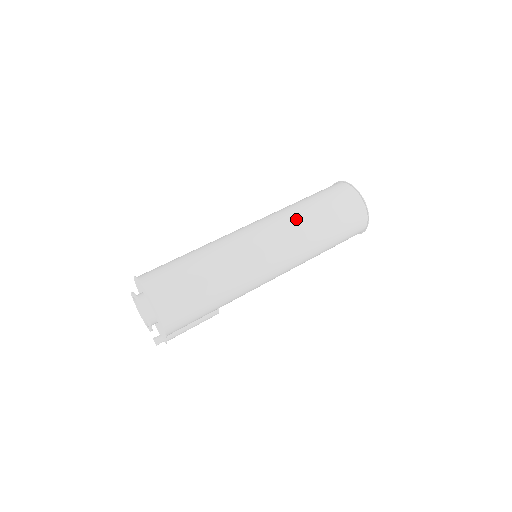
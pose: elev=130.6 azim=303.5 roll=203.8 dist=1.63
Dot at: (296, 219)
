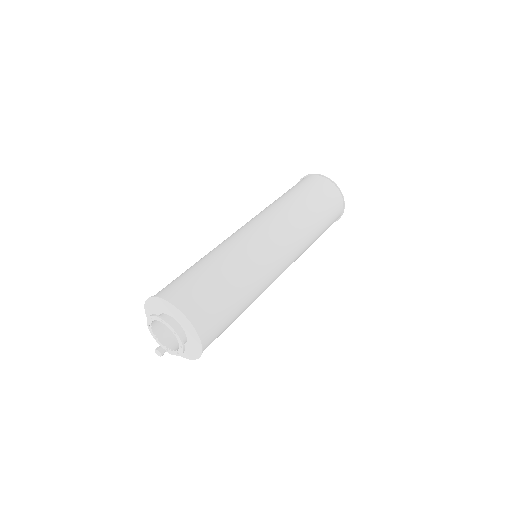
Dot at: (304, 228)
